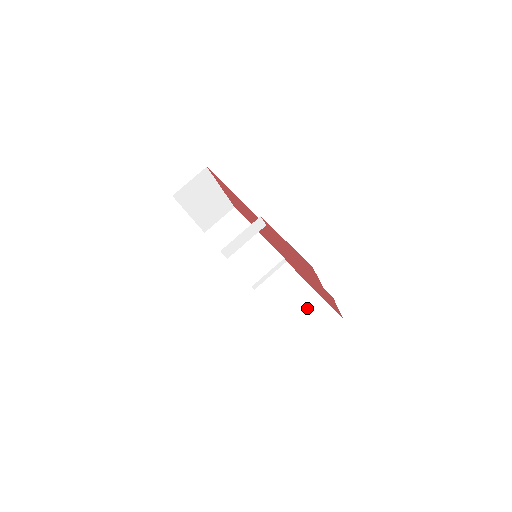
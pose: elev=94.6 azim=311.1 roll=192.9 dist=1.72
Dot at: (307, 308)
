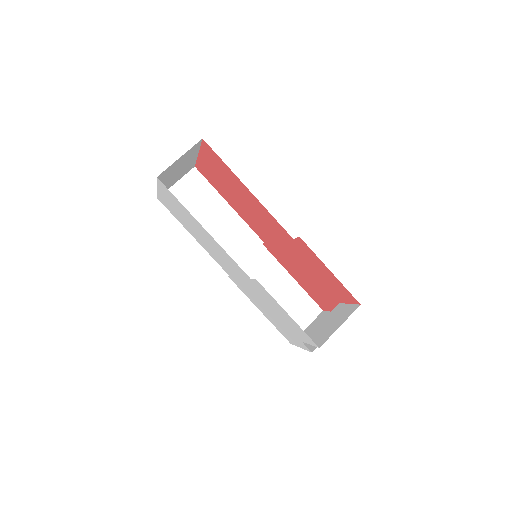
Dot at: (287, 298)
